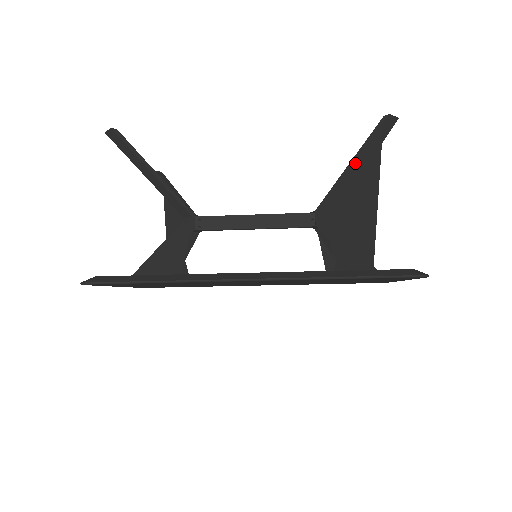
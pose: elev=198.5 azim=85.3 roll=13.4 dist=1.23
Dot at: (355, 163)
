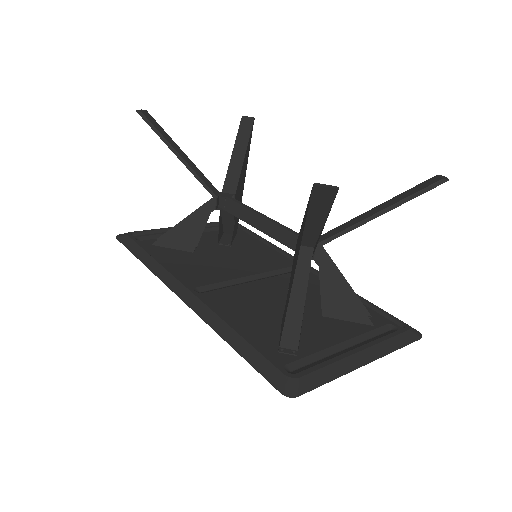
Dot at: occluded
